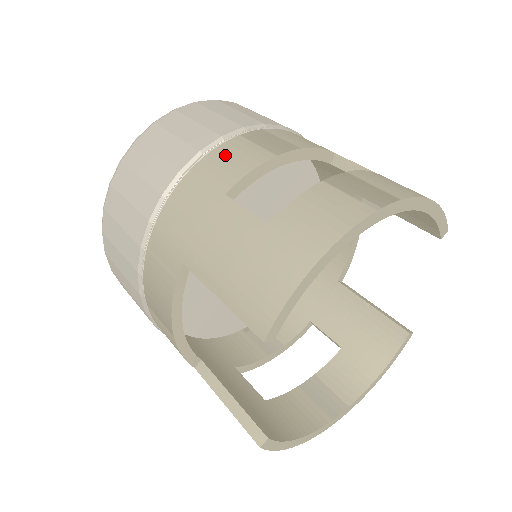
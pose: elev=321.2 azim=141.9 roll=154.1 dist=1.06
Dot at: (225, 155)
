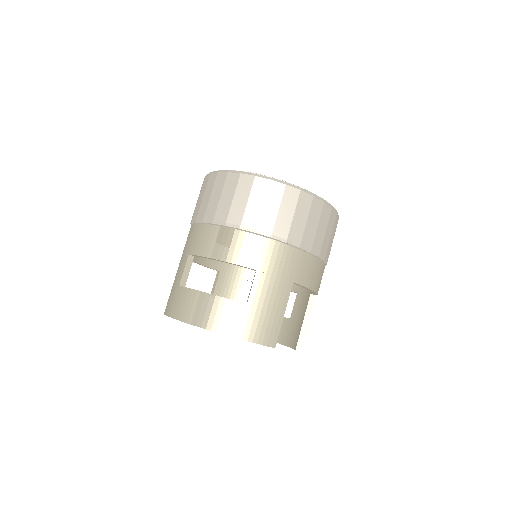
Dot at: (204, 234)
